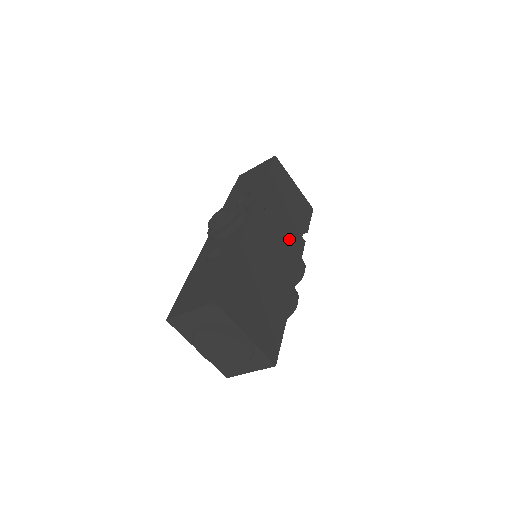
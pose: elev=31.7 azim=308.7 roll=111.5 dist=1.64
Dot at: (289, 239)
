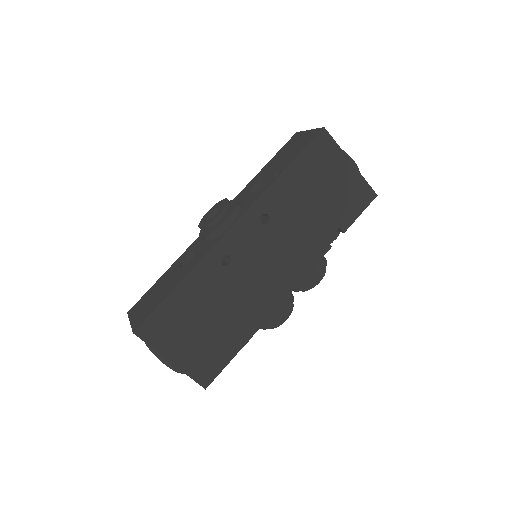
Dot at: (297, 248)
